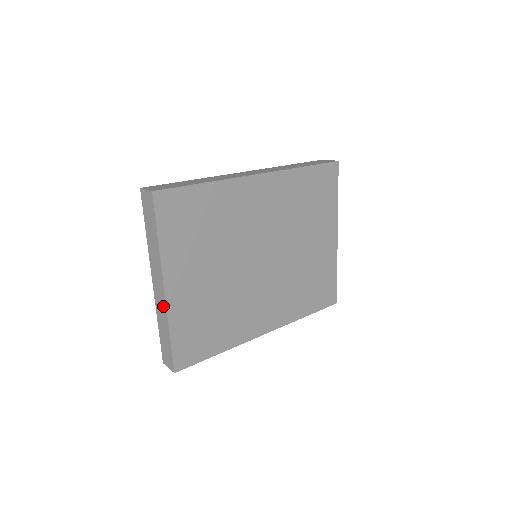
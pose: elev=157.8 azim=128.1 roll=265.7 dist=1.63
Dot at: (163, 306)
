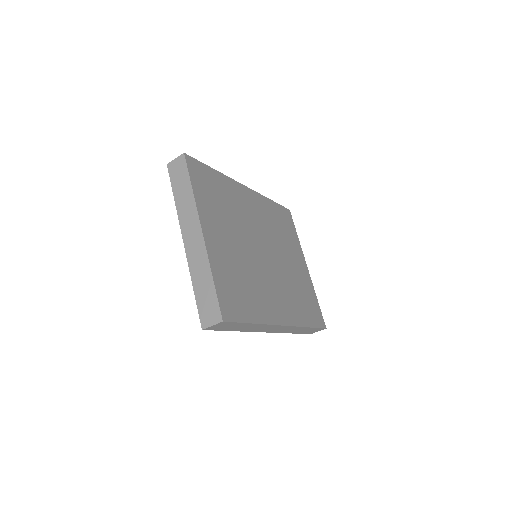
Dot at: (201, 252)
